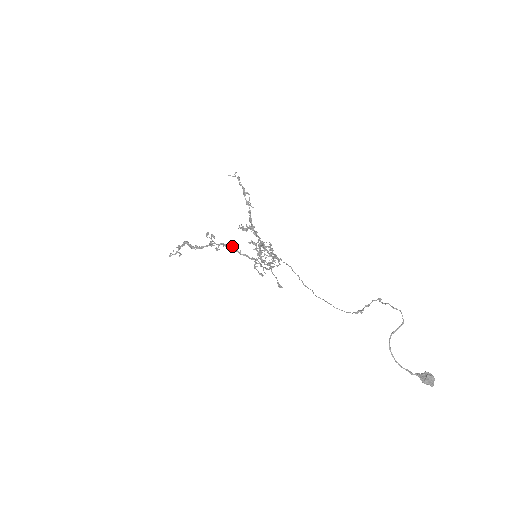
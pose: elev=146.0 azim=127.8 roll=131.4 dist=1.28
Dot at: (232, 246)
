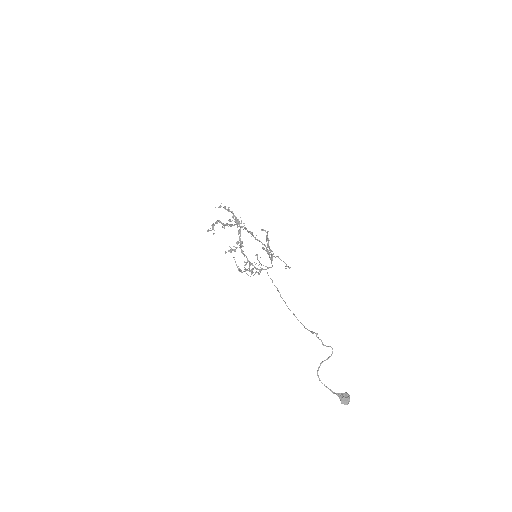
Dot at: (249, 231)
